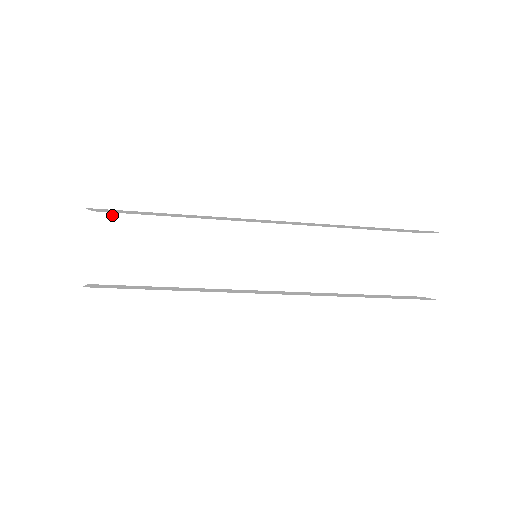
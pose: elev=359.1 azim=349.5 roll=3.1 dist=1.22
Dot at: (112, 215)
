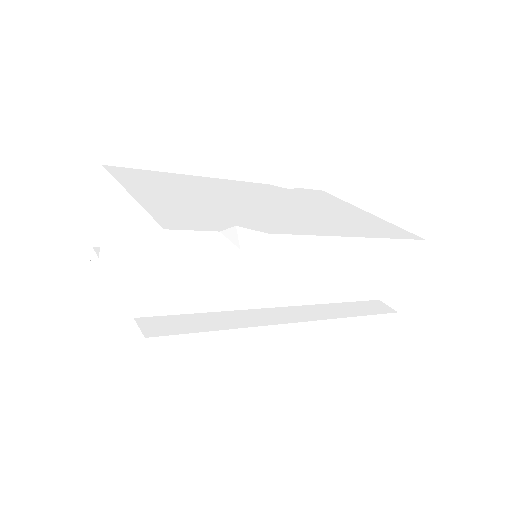
Dot at: occluded
